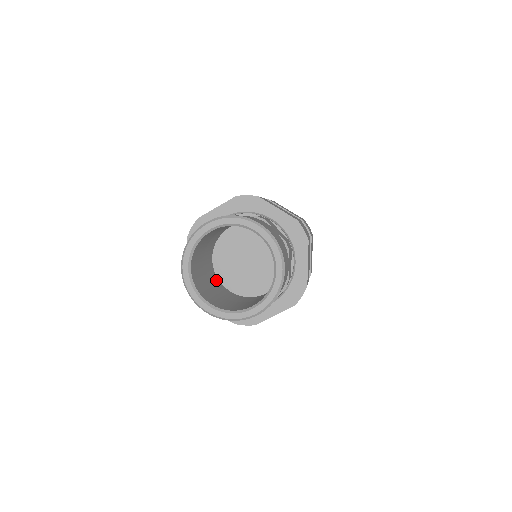
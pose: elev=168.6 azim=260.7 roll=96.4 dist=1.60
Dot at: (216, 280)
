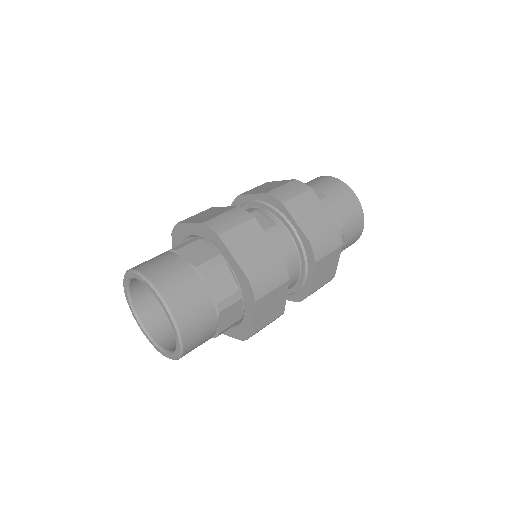
Dot at: occluded
